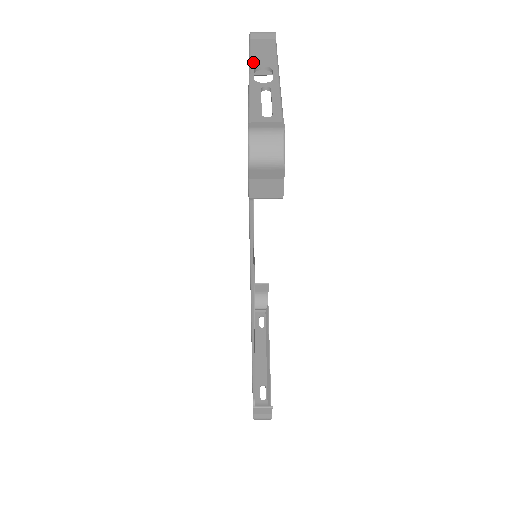
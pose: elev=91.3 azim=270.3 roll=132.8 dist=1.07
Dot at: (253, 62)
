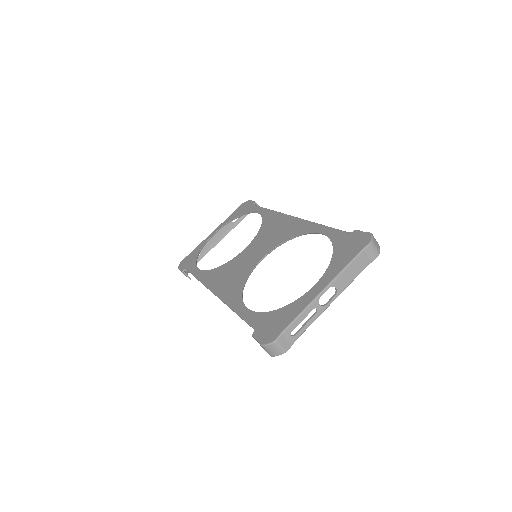
Dot at: (337, 279)
